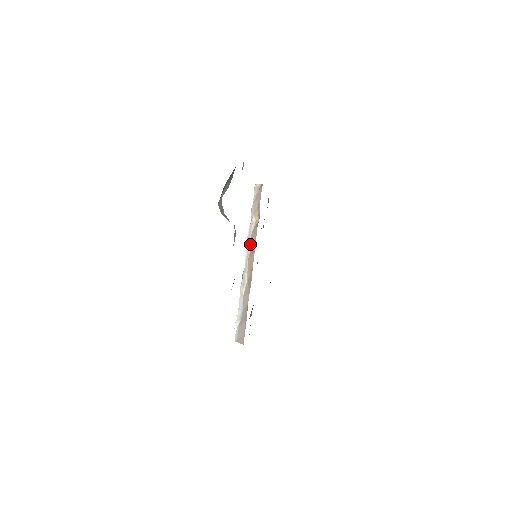
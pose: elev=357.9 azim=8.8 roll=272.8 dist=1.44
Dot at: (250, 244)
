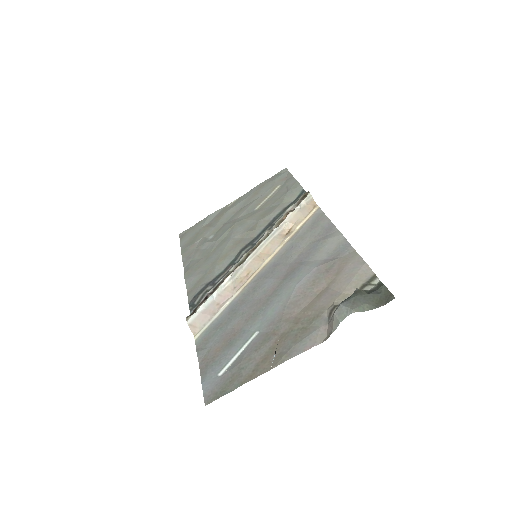
Dot at: (264, 246)
